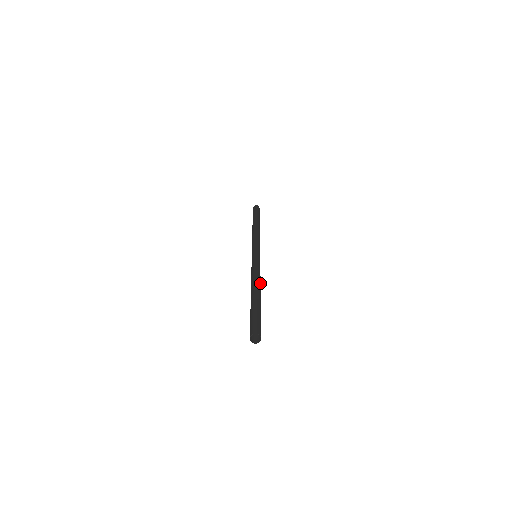
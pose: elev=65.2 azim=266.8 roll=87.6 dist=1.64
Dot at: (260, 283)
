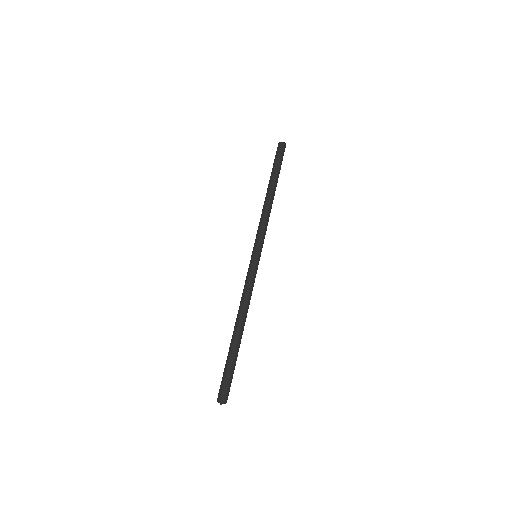
Dot at: (247, 312)
